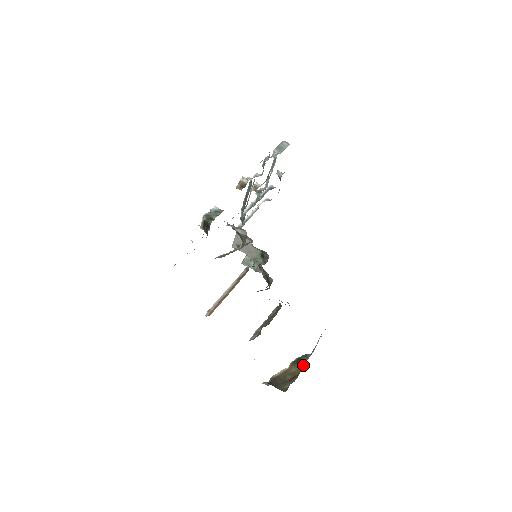
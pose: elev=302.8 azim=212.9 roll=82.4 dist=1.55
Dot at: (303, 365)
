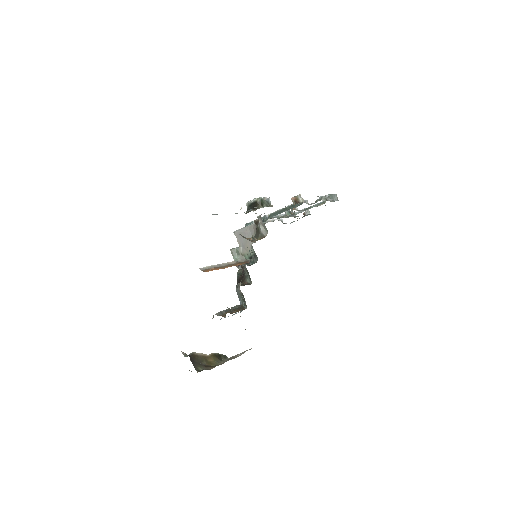
Dot at: (221, 362)
